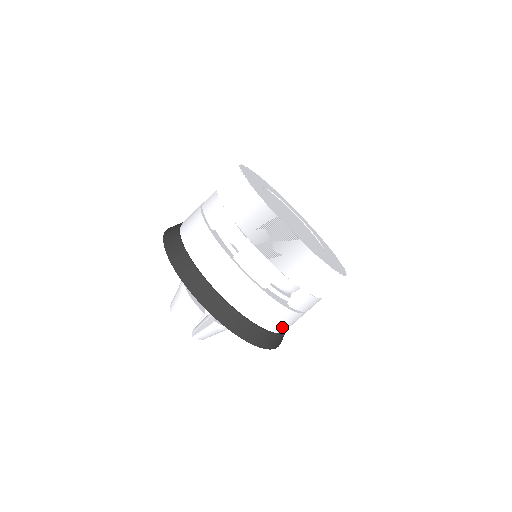
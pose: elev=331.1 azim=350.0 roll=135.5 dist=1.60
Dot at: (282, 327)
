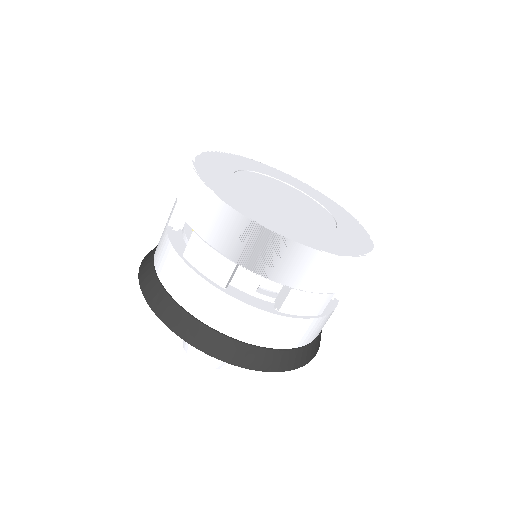
Dot at: occluded
